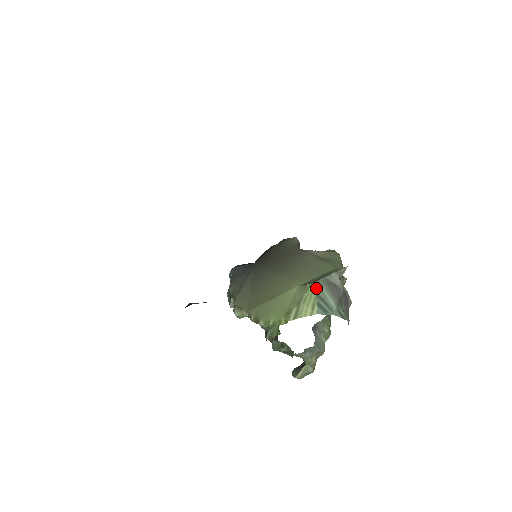
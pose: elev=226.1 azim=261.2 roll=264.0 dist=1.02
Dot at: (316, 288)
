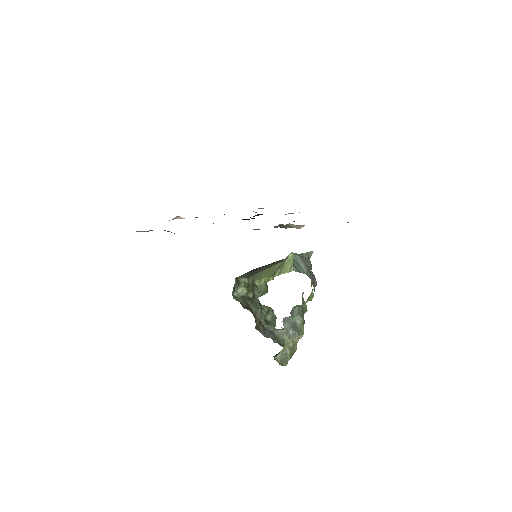
Dot at: (293, 256)
